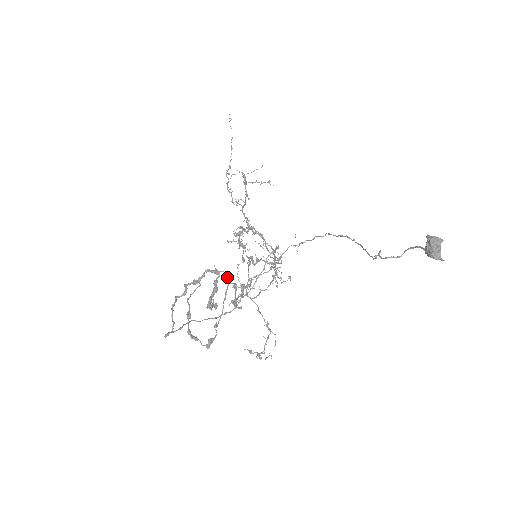
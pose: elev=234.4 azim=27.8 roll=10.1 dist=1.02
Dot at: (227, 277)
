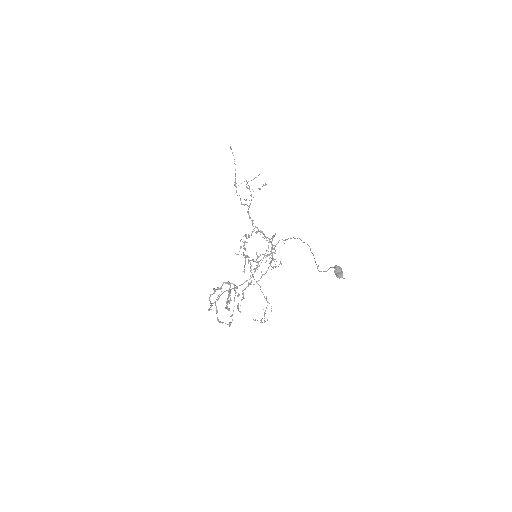
Dot at: (234, 288)
